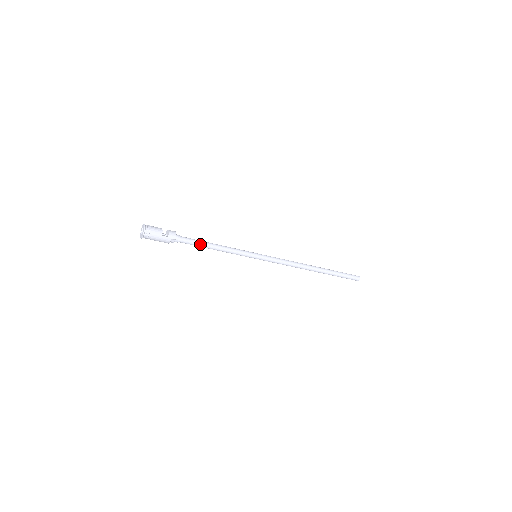
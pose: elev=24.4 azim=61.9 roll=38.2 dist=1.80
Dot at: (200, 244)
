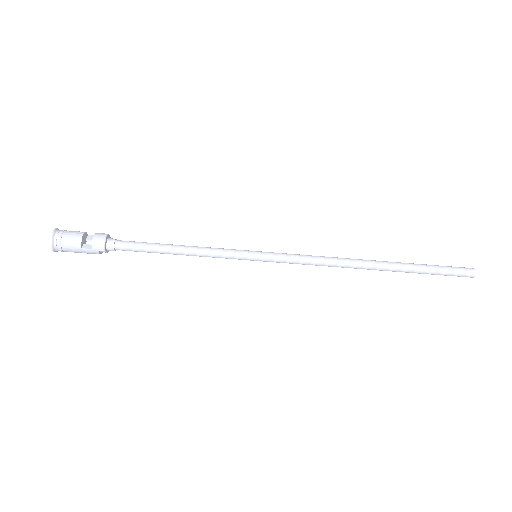
Dot at: (150, 250)
